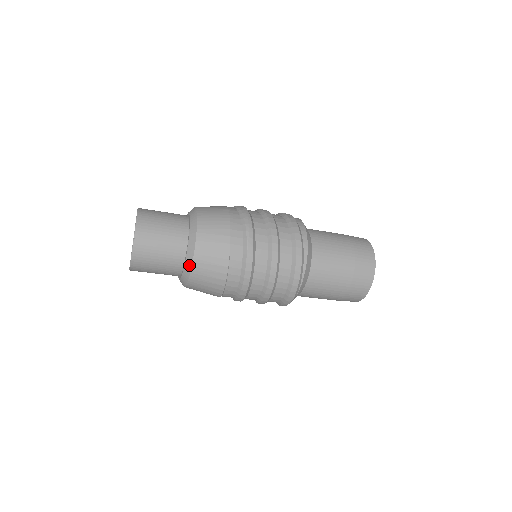
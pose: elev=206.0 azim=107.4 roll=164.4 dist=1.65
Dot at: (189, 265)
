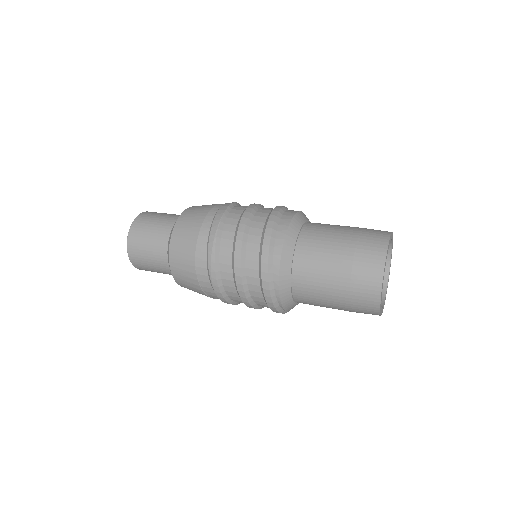
Dot at: occluded
